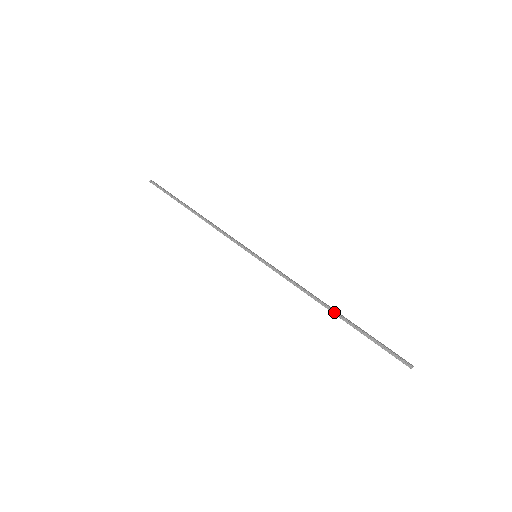
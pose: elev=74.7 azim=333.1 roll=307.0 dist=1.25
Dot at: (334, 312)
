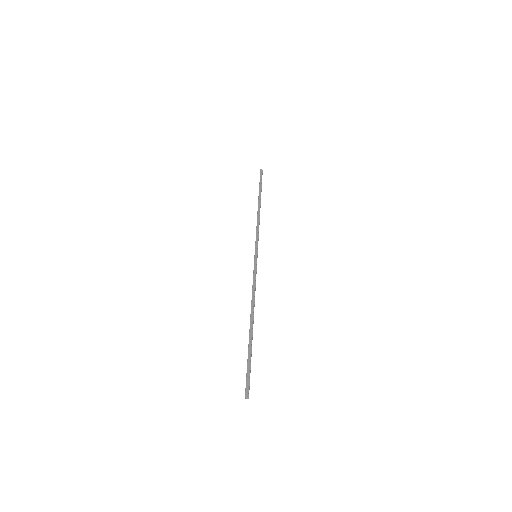
Dot at: (250, 325)
